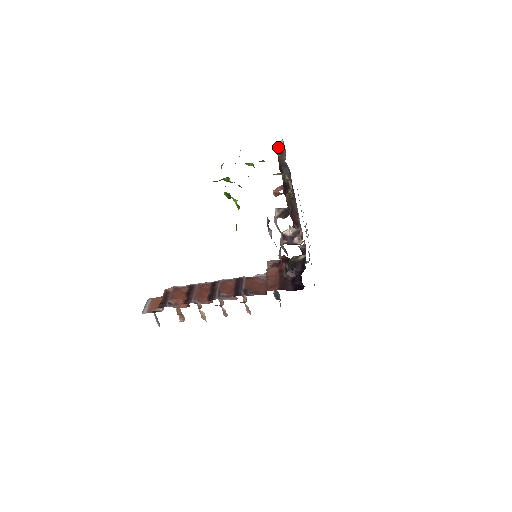
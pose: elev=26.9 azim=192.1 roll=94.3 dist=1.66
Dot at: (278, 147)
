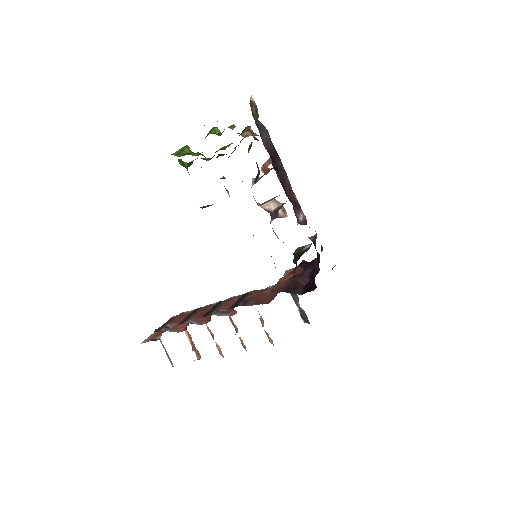
Dot at: (251, 108)
